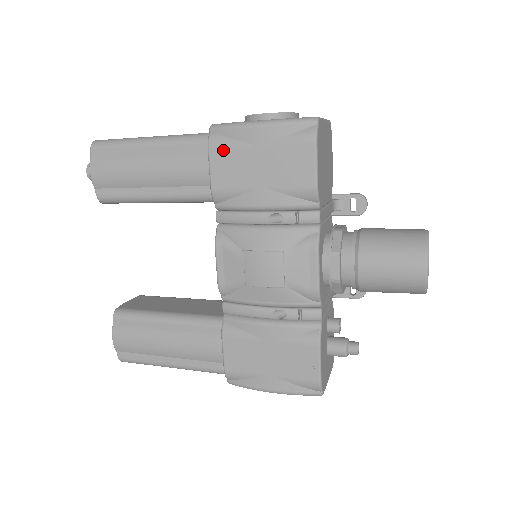
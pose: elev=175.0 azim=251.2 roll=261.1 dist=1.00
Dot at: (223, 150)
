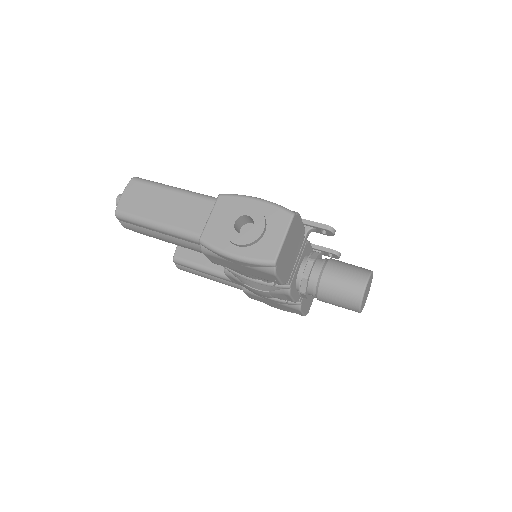
Dot at: (213, 257)
